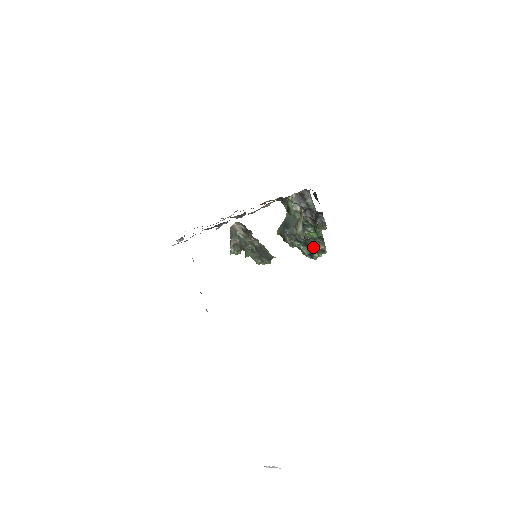
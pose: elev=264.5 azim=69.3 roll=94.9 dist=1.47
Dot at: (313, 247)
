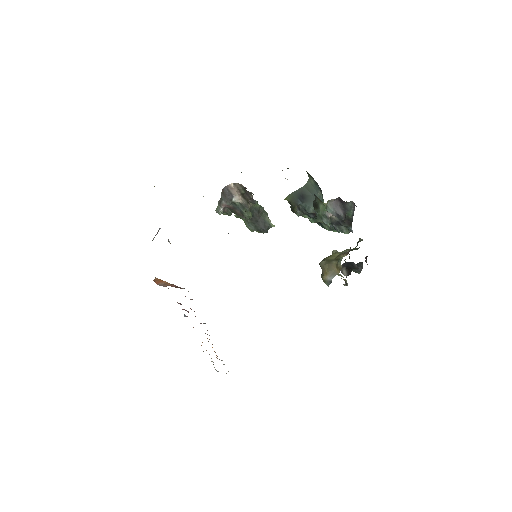
Dot at: (326, 228)
